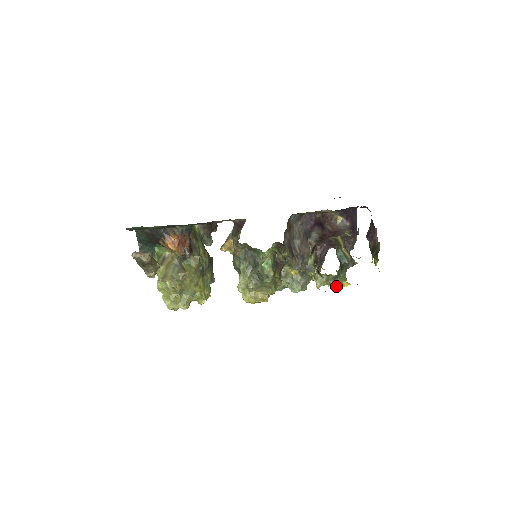
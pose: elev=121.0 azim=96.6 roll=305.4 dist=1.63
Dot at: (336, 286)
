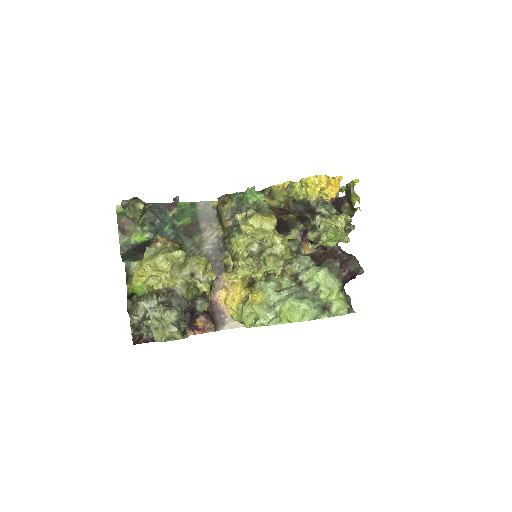
Dot at: (342, 216)
